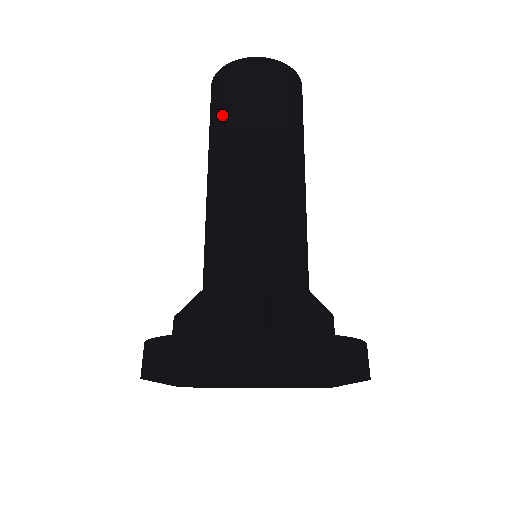
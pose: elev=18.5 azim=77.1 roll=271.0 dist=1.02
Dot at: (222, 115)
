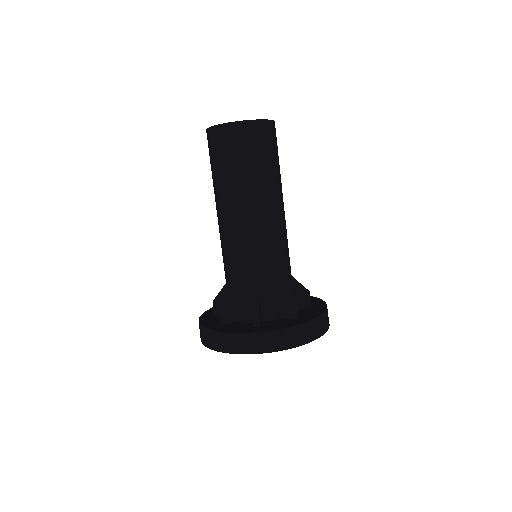
Dot at: (214, 170)
